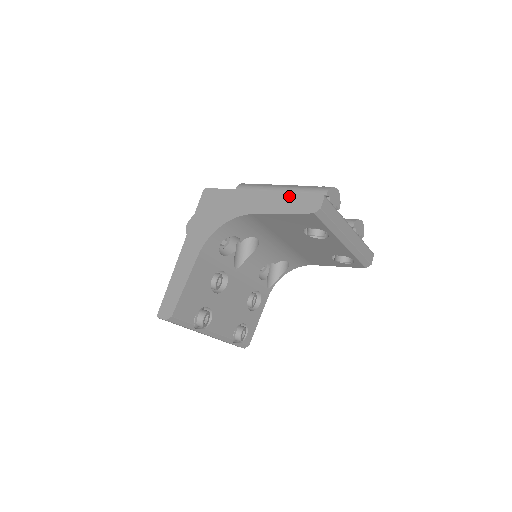
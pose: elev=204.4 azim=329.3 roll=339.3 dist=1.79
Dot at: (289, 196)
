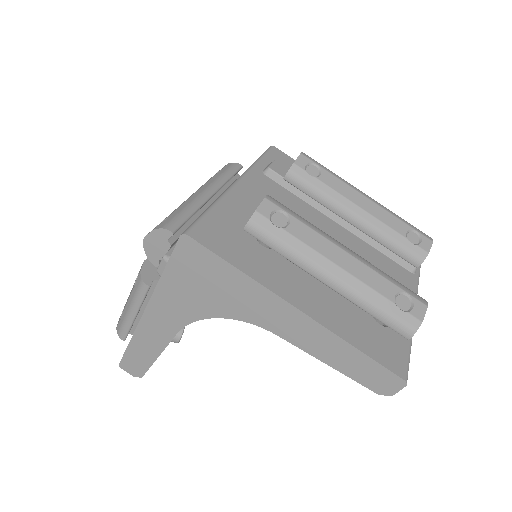
Dot at: (348, 351)
